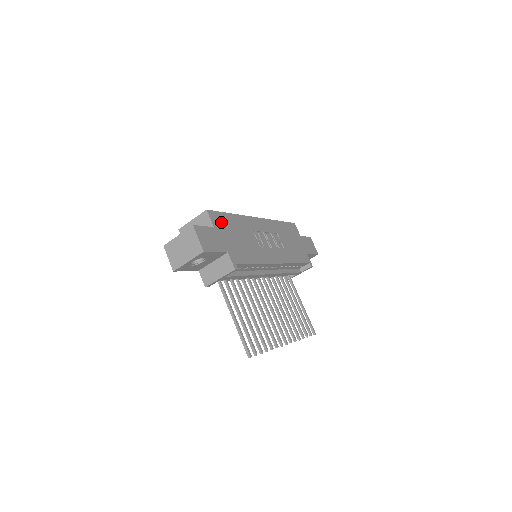
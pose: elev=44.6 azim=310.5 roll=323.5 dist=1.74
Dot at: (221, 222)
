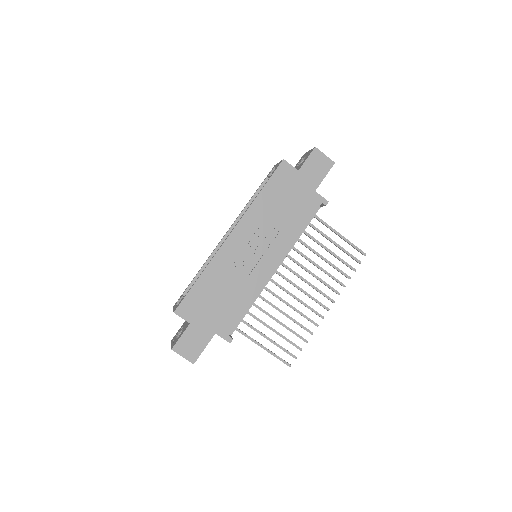
Dot at: (194, 306)
